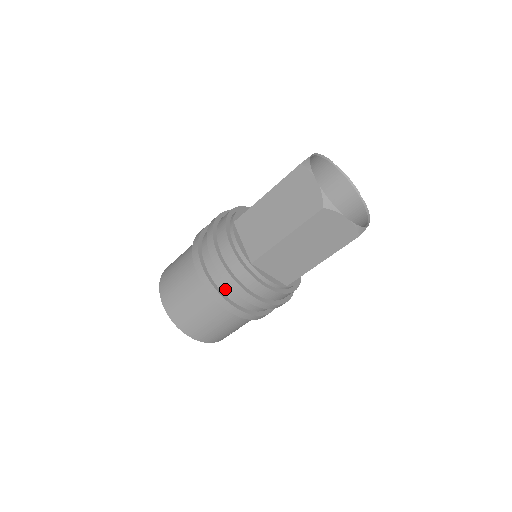
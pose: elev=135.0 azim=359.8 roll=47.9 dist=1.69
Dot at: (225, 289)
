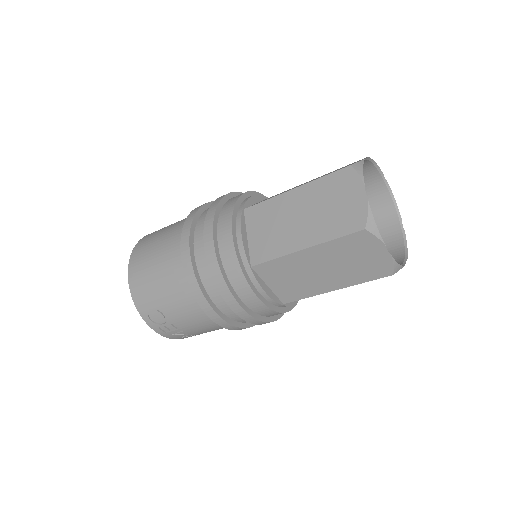
Dot at: (201, 223)
